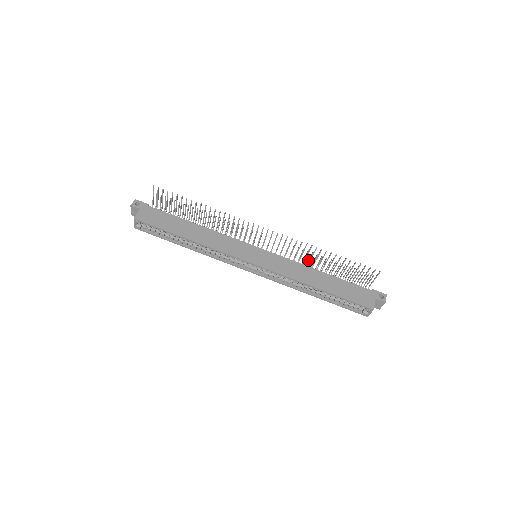
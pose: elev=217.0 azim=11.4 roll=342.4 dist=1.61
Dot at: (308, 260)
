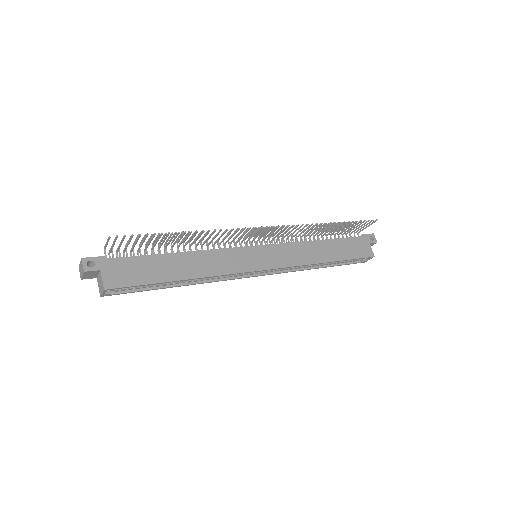
Dot at: occluded
